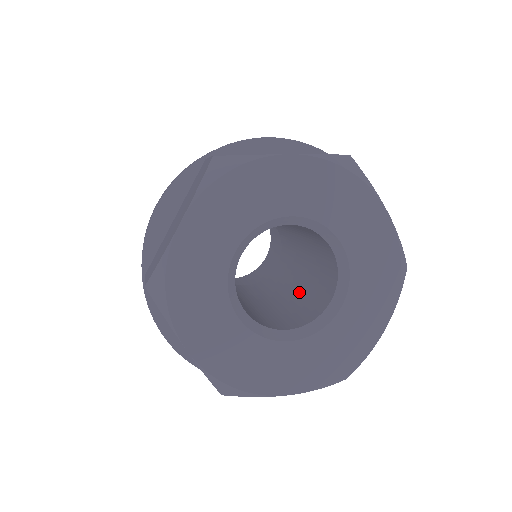
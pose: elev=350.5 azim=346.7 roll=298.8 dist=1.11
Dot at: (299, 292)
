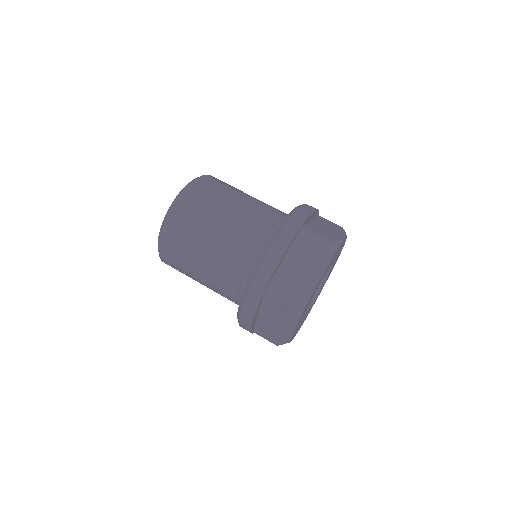
Dot at: occluded
